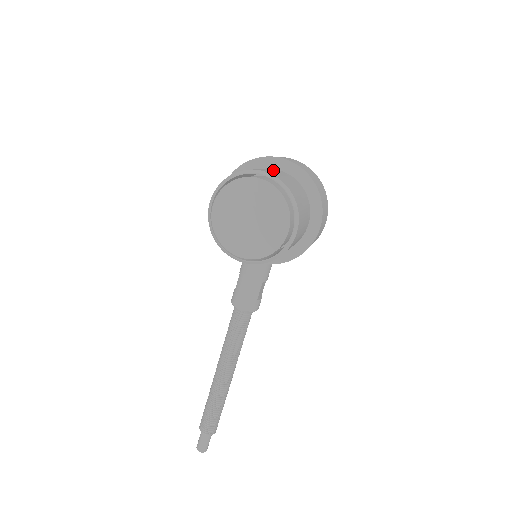
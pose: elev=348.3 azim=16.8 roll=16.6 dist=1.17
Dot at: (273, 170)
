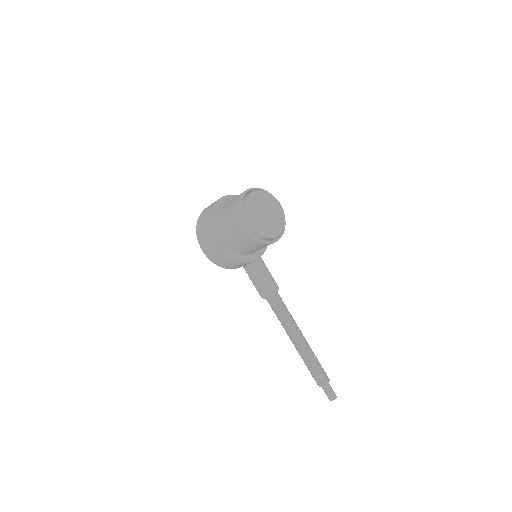
Dot at: (232, 199)
